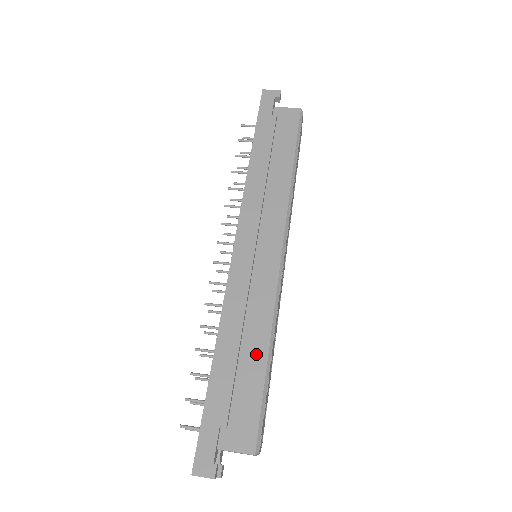
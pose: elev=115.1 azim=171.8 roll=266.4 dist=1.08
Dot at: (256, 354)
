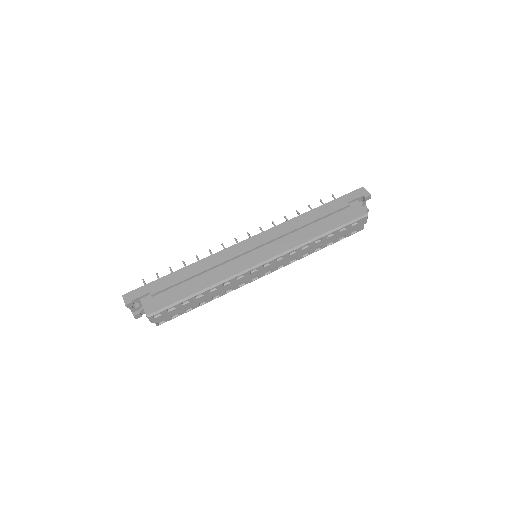
Dot at: (196, 286)
